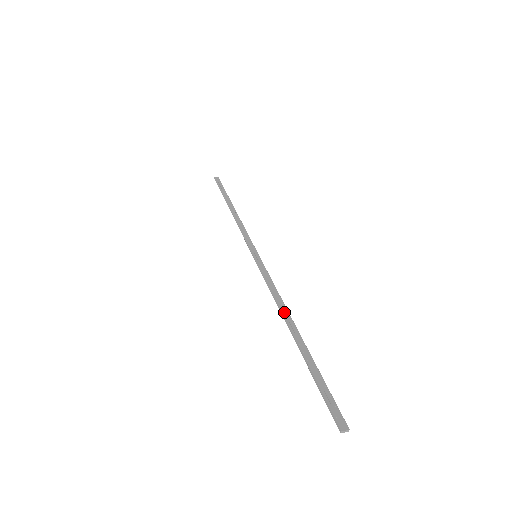
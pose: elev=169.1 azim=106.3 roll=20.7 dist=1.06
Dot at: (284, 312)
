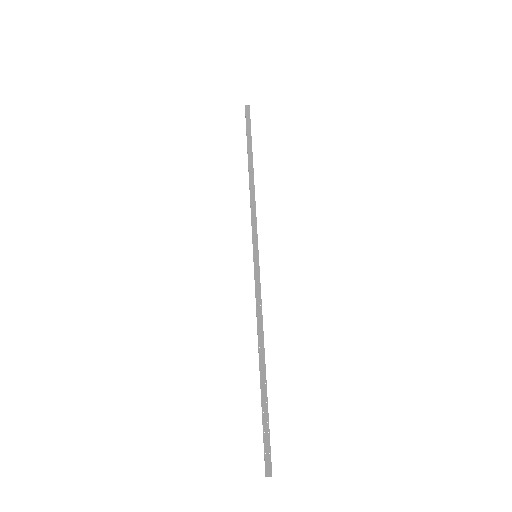
Dot at: (260, 341)
